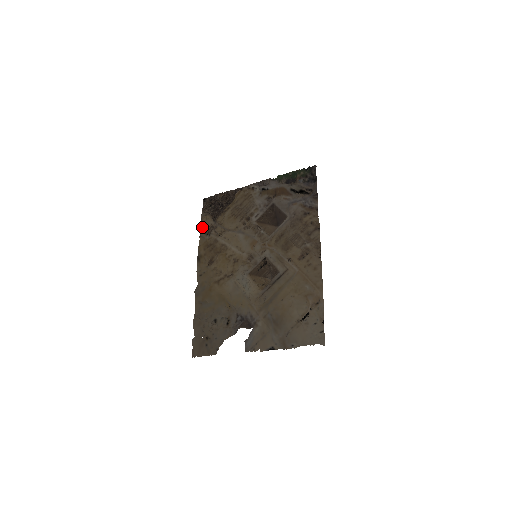
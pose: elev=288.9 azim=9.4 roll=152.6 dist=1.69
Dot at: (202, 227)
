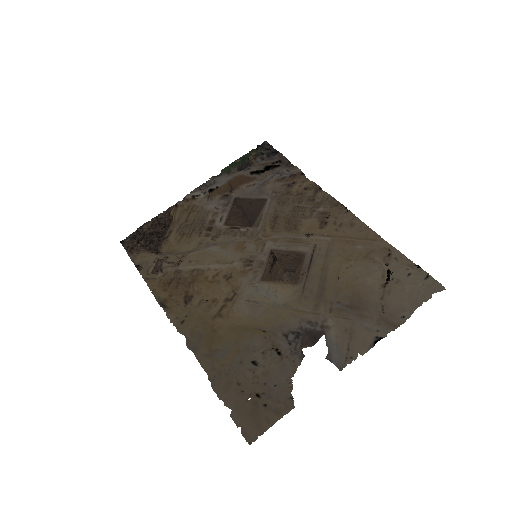
Dot at: (141, 269)
